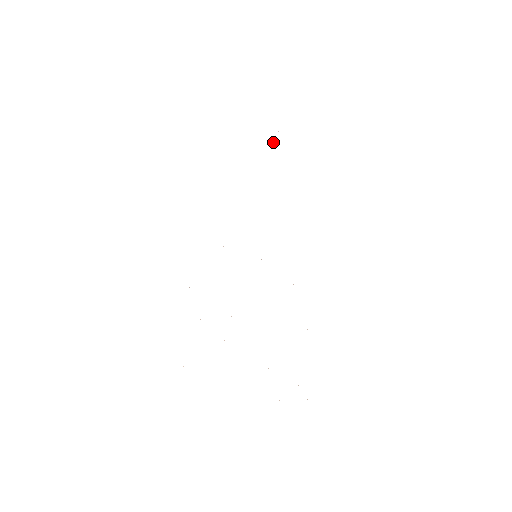
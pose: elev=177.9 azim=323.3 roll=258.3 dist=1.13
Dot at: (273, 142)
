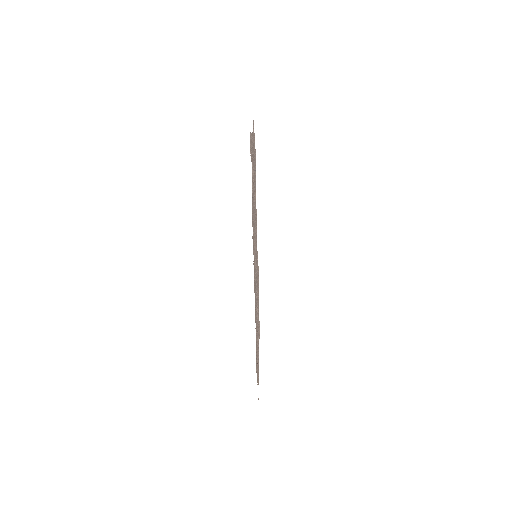
Dot at: occluded
